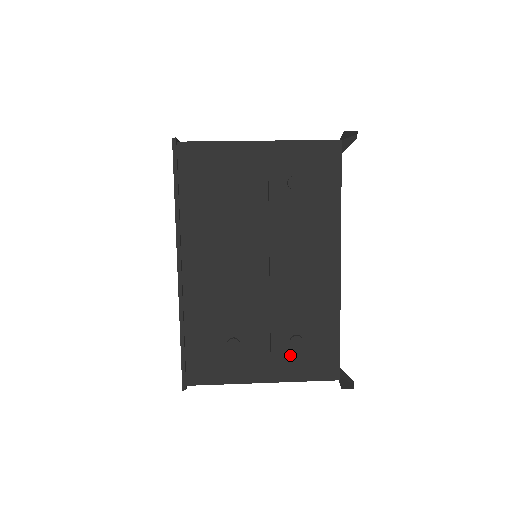
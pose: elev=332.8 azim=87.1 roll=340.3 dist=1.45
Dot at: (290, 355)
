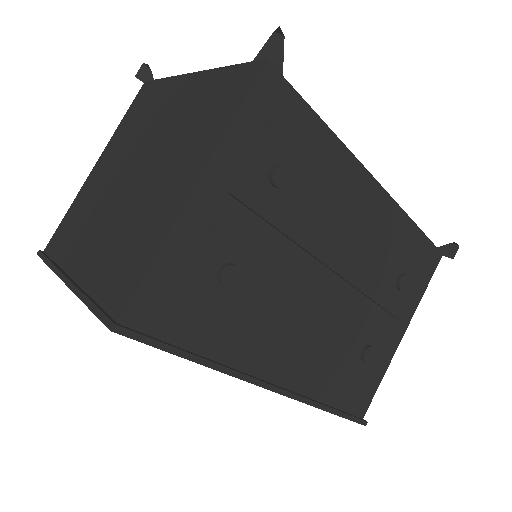
Dot at: (405, 295)
